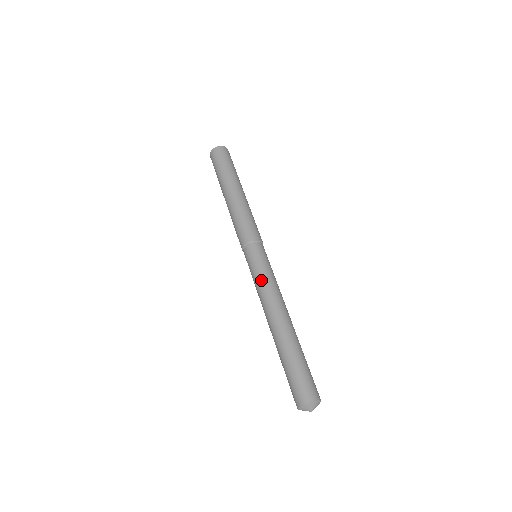
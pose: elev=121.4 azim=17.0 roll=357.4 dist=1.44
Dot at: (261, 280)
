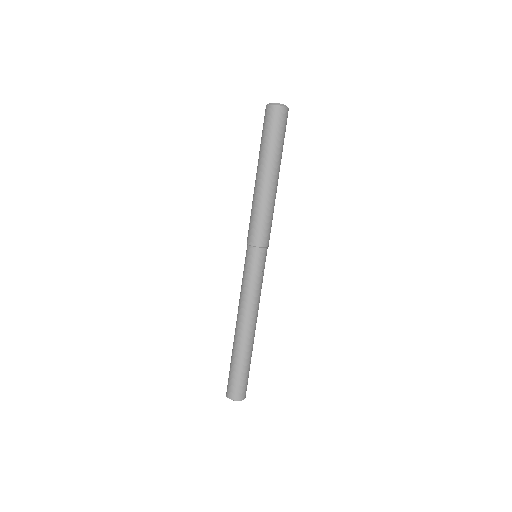
Dot at: (245, 288)
